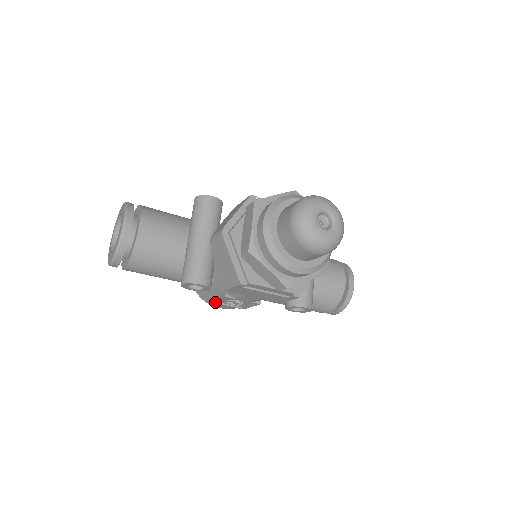
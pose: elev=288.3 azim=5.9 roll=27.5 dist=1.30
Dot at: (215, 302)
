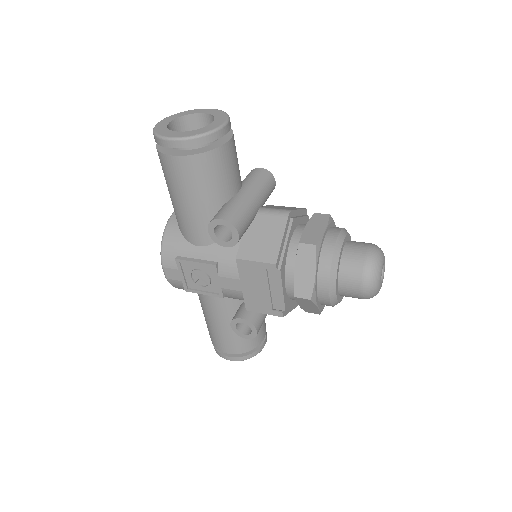
Dot at: (180, 262)
